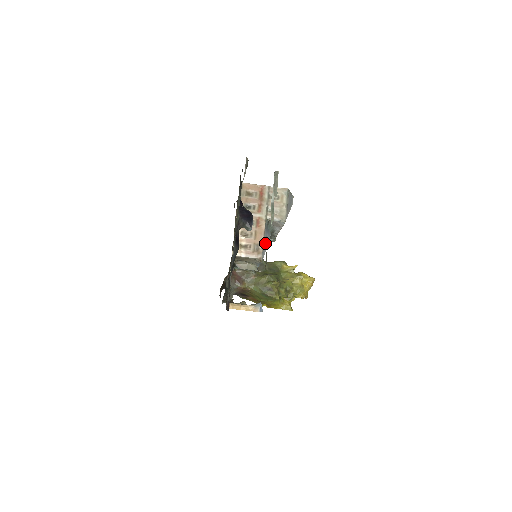
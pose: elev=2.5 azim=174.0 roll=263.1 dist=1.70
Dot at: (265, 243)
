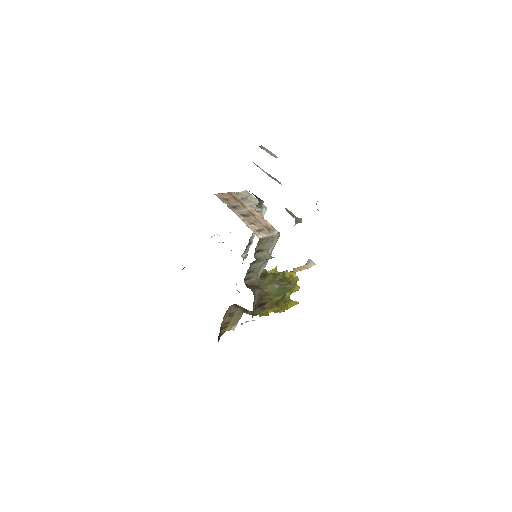
Dot at: occluded
